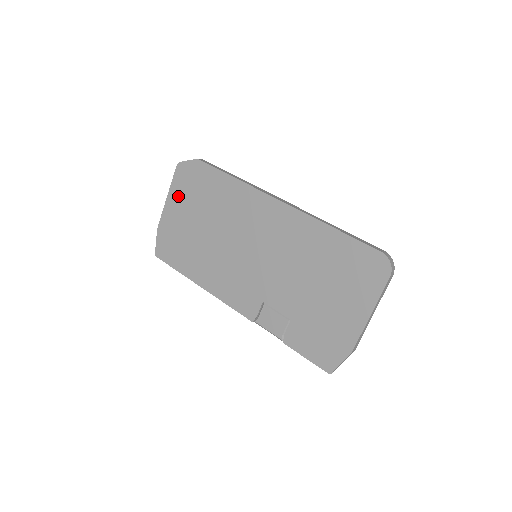
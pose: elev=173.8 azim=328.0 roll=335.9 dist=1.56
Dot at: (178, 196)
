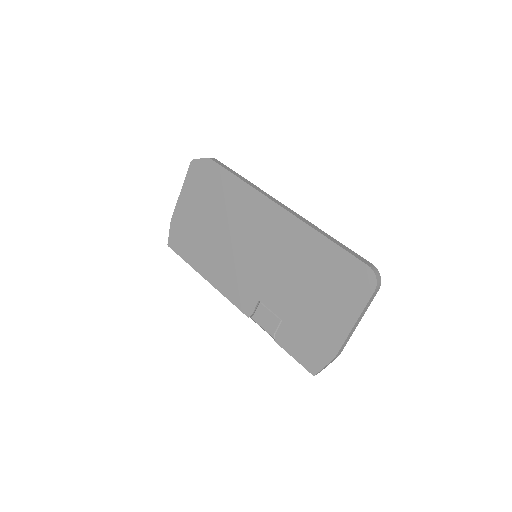
Dot at: (190, 191)
